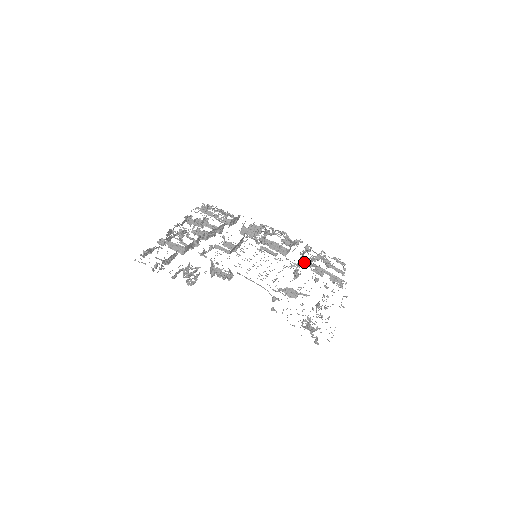
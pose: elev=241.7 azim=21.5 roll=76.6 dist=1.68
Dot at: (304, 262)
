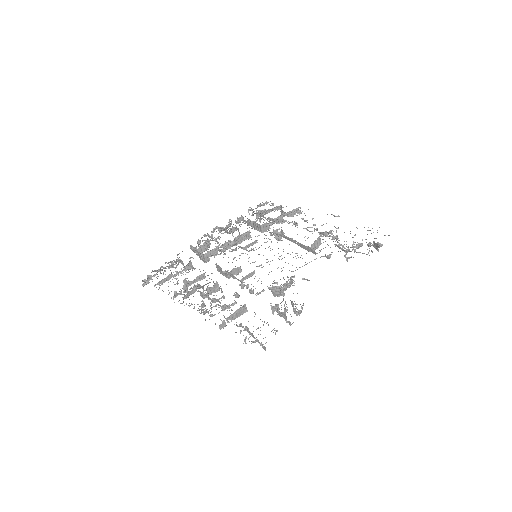
Dot at: (268, 226)
